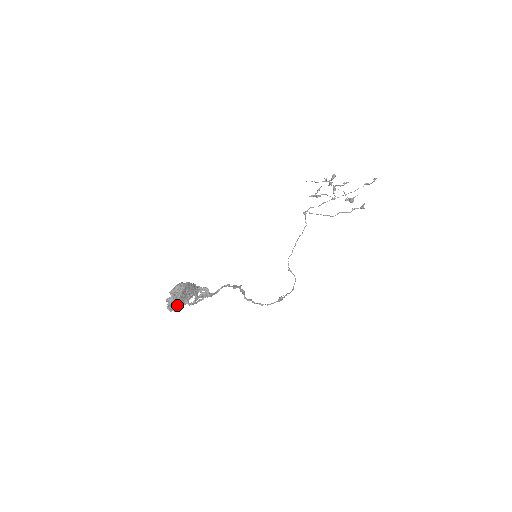
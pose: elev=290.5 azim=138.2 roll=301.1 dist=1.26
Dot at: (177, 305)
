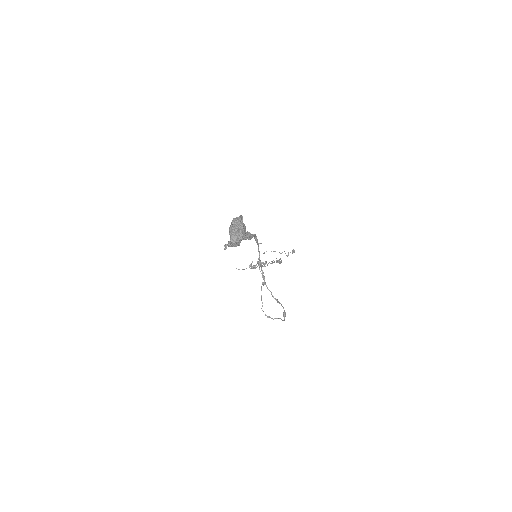
Dot at: (244, 228)
